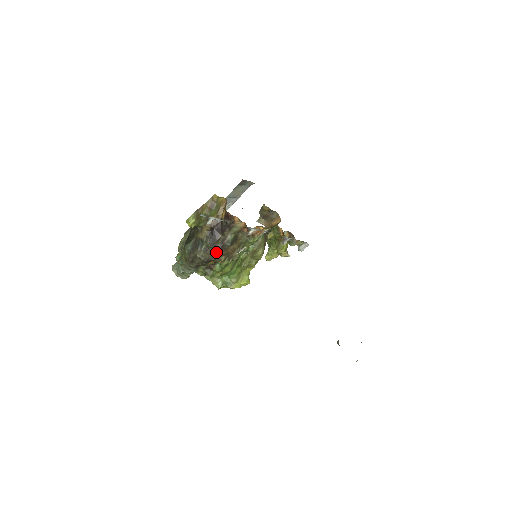
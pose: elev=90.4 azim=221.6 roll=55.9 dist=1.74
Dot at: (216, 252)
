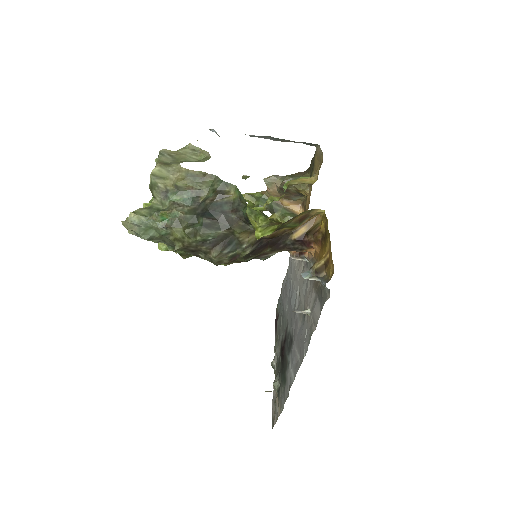
Dot at: (239, 260)
